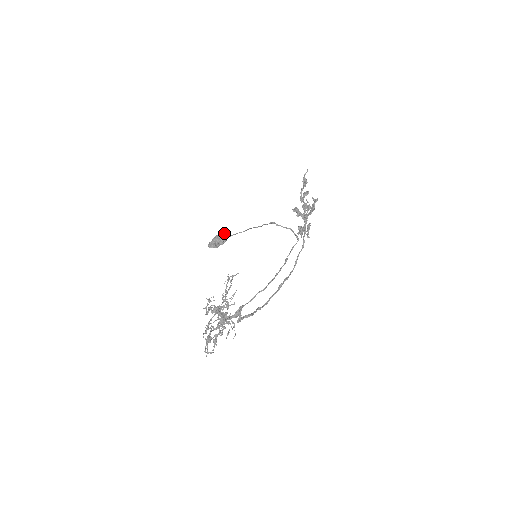
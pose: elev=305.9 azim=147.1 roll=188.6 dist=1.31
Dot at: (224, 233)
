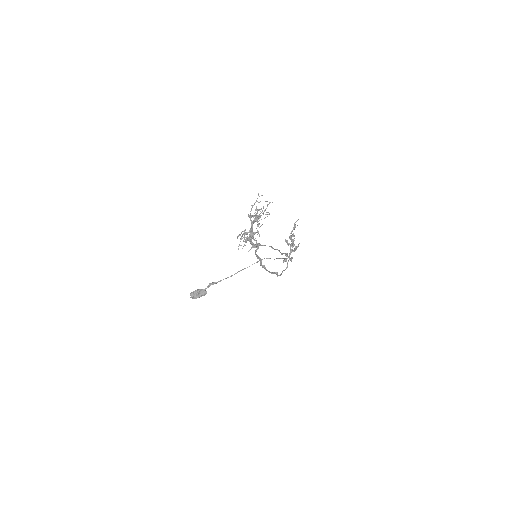
Dot at: occluded
